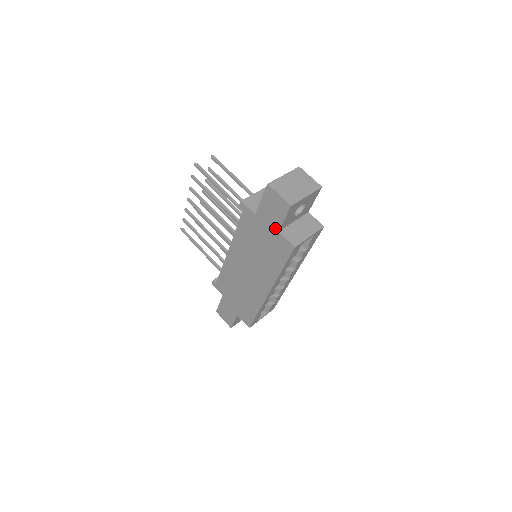
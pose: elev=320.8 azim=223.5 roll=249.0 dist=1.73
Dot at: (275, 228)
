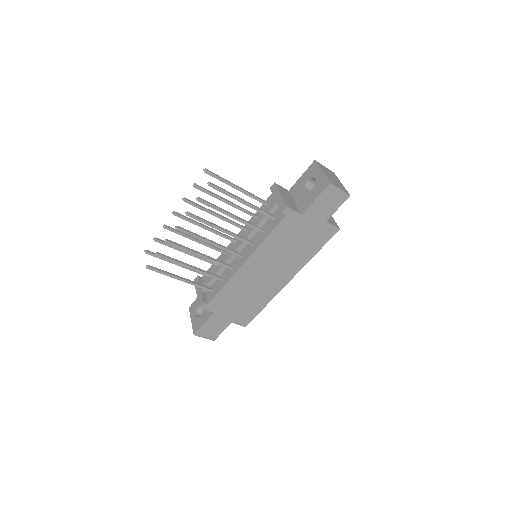
Dot at: (323, 220)
